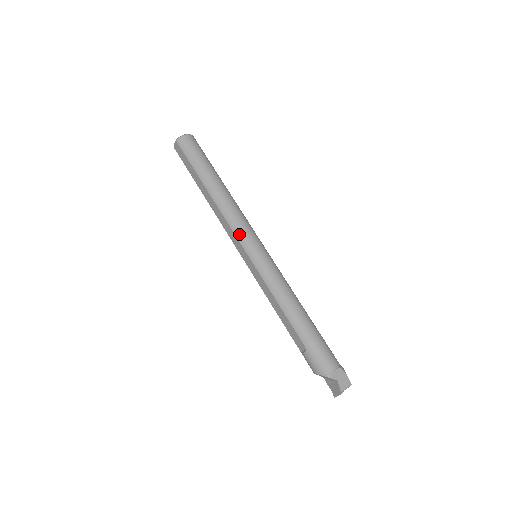
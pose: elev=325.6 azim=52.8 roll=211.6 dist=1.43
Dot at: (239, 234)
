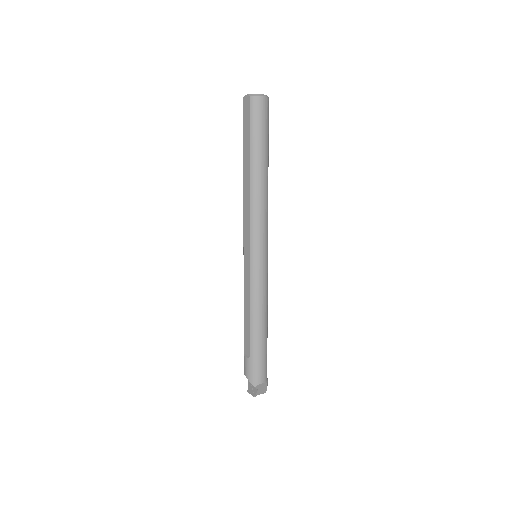
Dot at: (254, 233)
